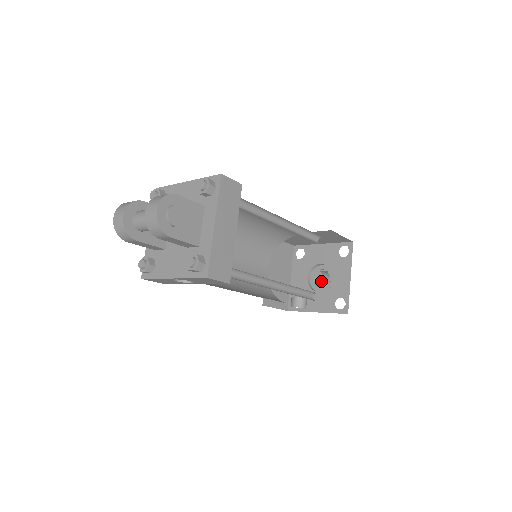
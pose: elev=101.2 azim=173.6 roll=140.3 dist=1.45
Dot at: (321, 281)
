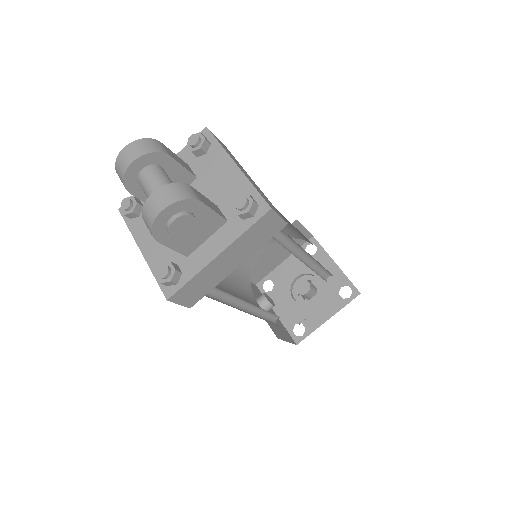
Dot at: (303, 295)
